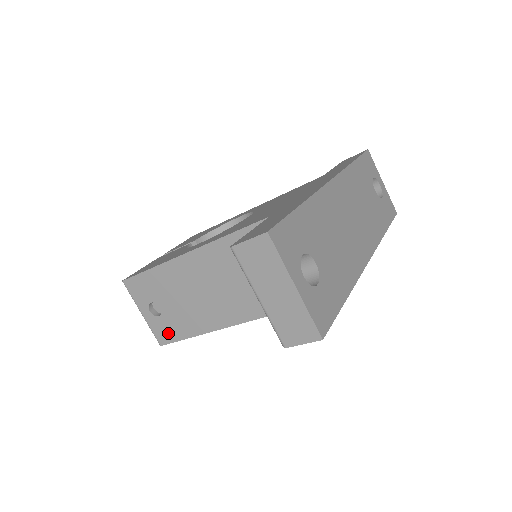
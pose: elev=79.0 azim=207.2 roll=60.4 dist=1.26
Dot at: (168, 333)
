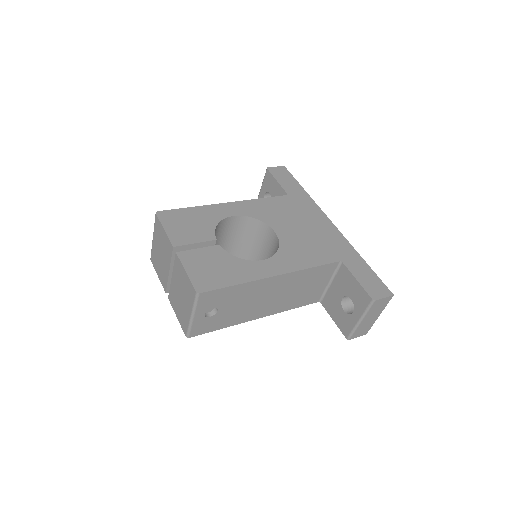
Dot at: (206, 328)
